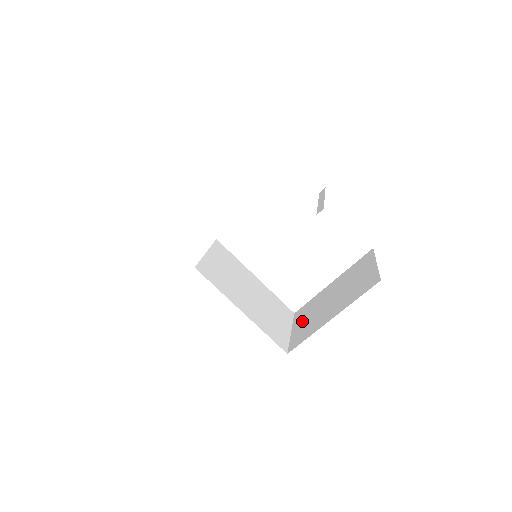
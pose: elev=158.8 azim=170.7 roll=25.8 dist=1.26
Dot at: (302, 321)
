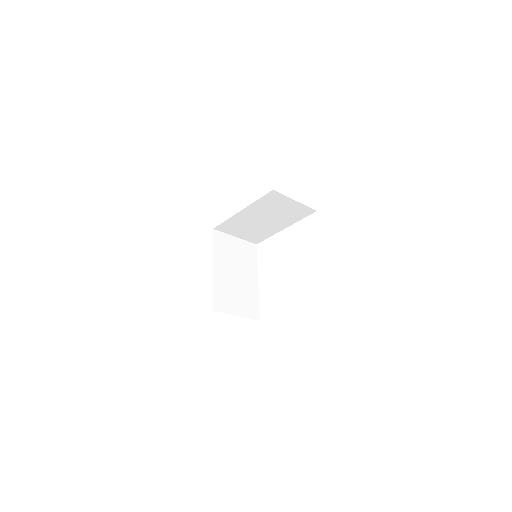
Dot at: occluded
